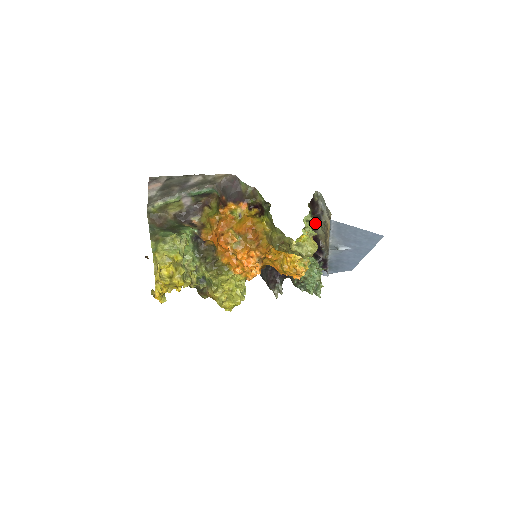
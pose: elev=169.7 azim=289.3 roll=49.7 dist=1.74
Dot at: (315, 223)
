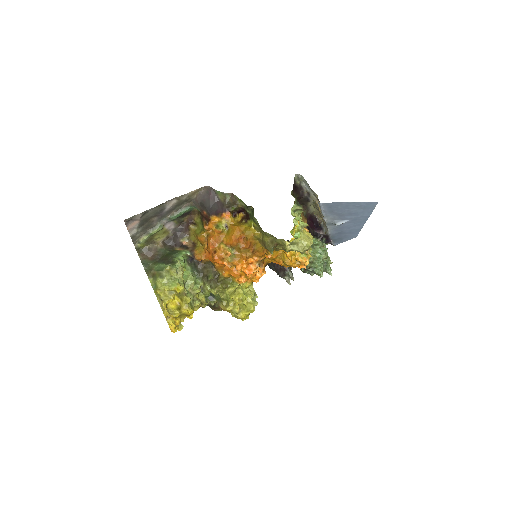
Dot at: (305, 205)
